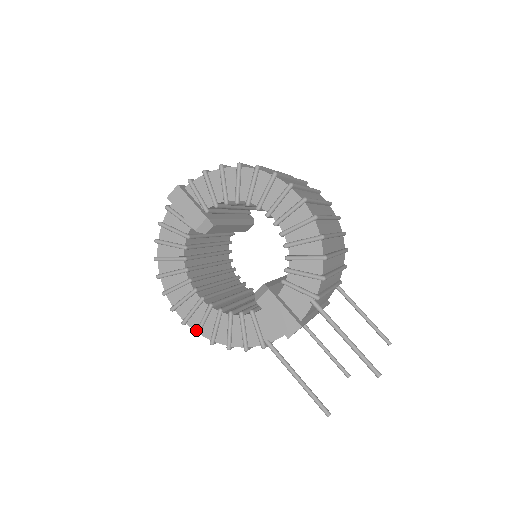
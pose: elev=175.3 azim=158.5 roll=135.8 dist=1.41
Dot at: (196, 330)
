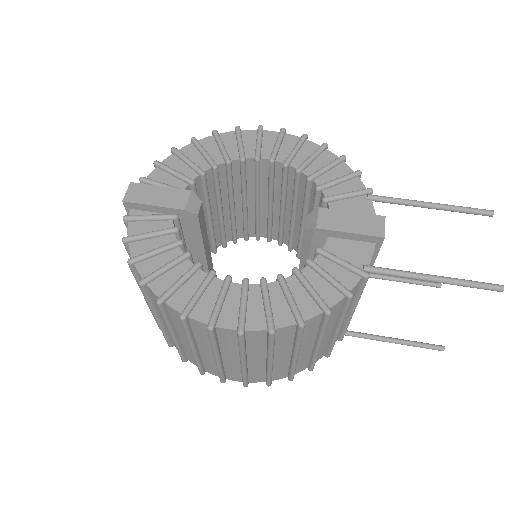
Dot at: (267, 324)
